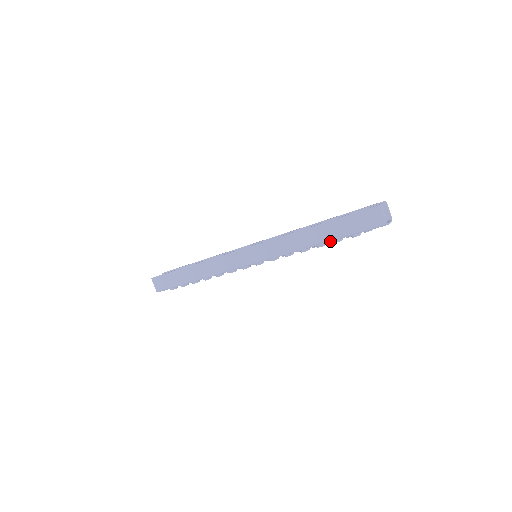
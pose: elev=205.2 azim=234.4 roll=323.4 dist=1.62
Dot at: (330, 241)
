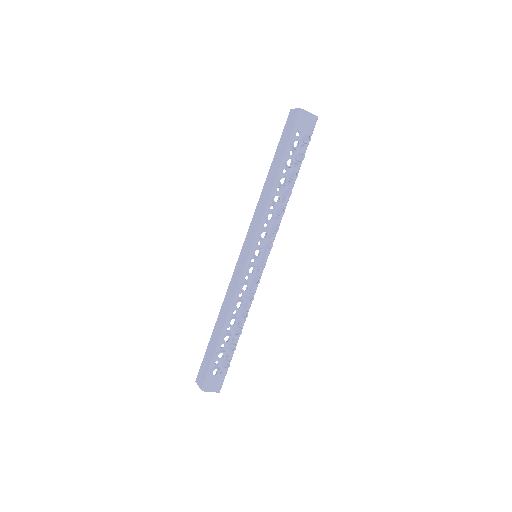
Dot at: (282, 167)
